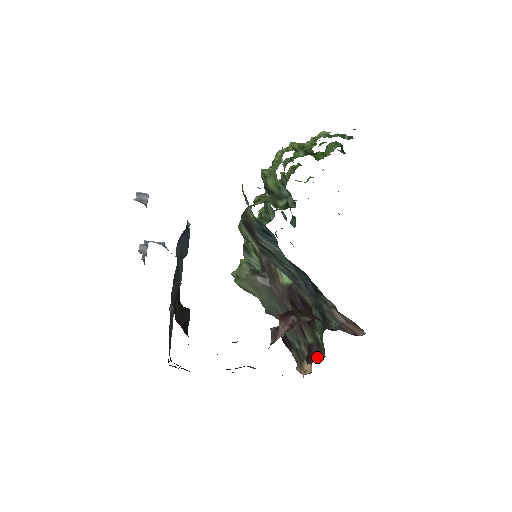
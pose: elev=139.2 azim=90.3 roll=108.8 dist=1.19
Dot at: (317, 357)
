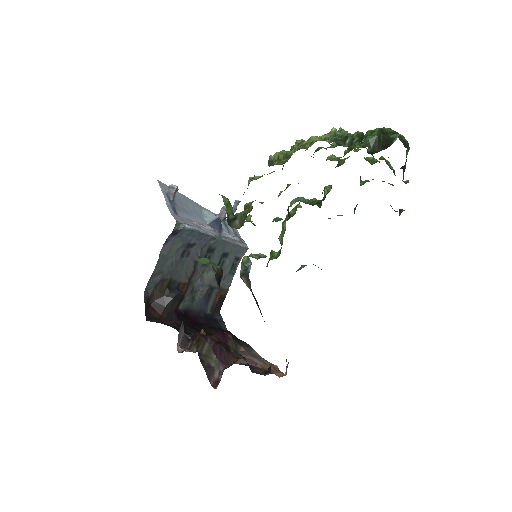
Dot at: (270, 370)
